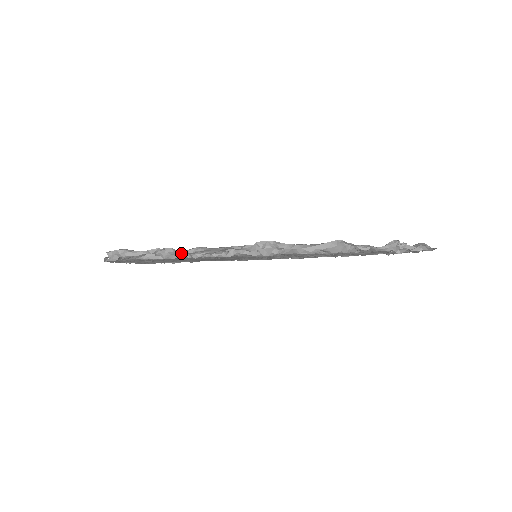
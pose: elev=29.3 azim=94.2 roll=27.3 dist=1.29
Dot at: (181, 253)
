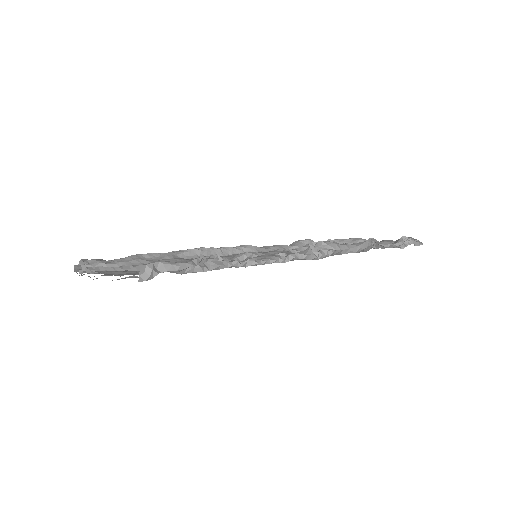
Dot at: (229, 261)
